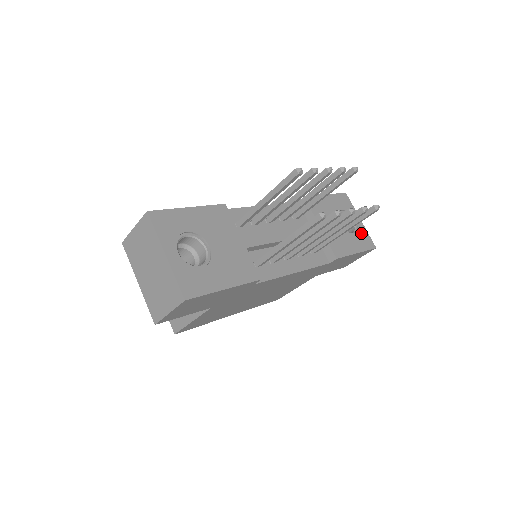
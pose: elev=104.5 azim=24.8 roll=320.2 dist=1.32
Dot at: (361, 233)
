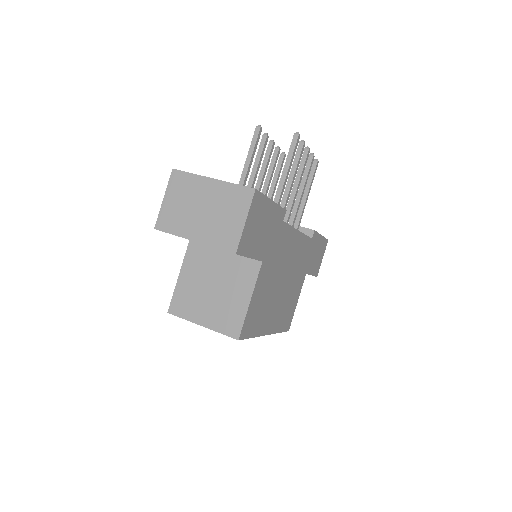
Dot at: occluded
